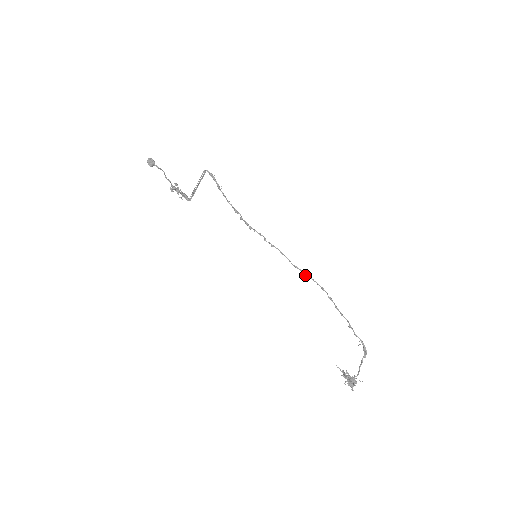
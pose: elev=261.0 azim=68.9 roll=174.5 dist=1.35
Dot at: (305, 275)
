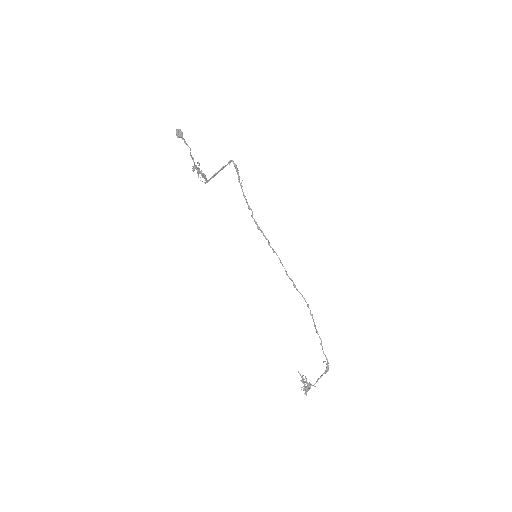
Dot at: (296, 288)
